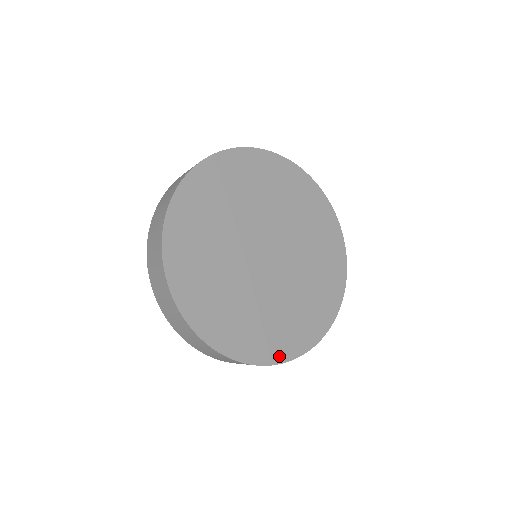
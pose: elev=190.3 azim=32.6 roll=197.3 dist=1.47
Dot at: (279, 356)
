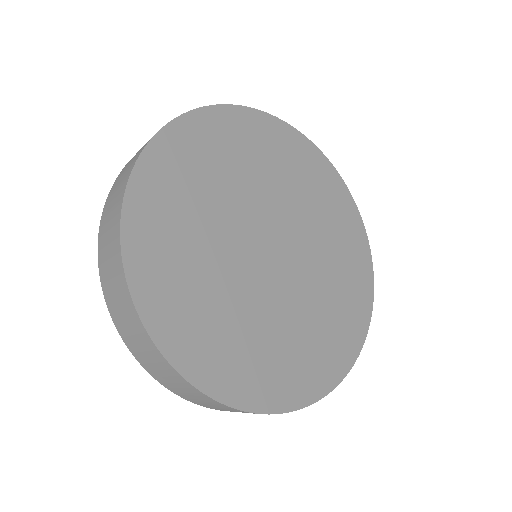
Dot at: (290, 400)
